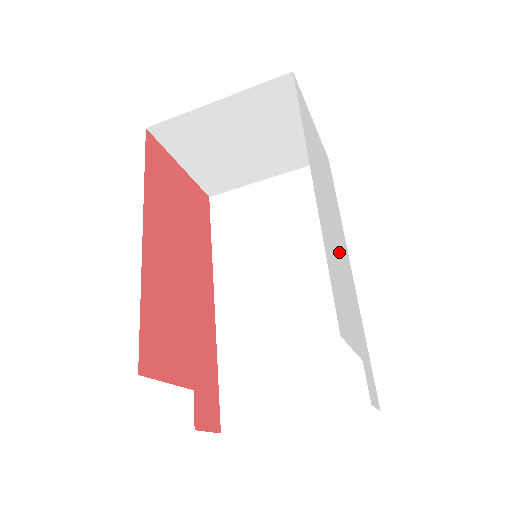
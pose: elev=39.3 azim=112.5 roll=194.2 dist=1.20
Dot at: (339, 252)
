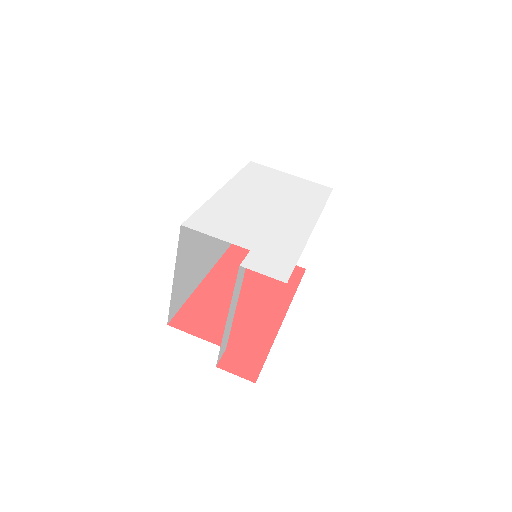
Dot at: (265, 213)
